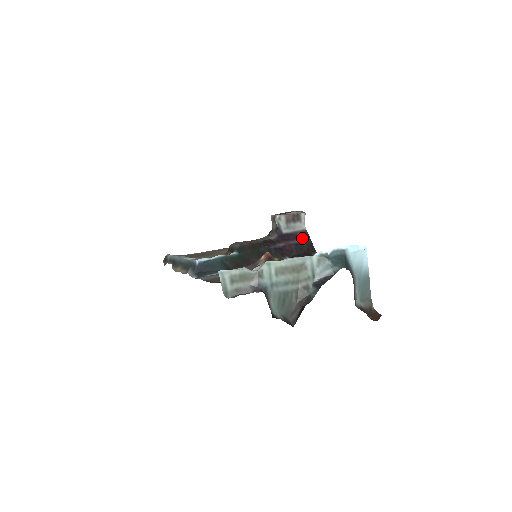
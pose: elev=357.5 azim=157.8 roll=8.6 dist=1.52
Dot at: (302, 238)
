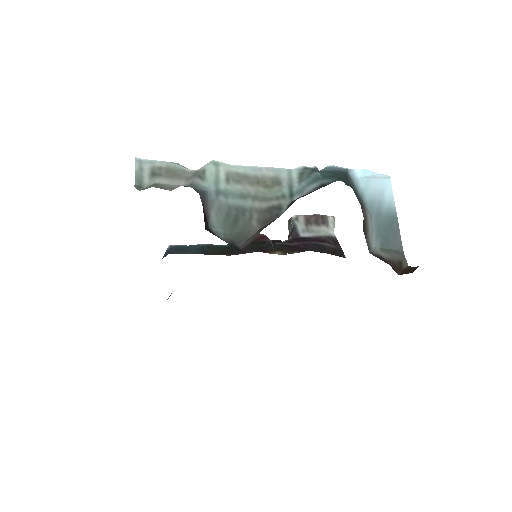
Dot at: (327, 242)
